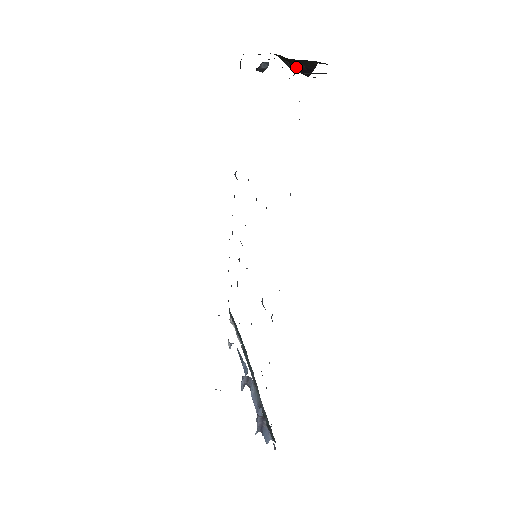
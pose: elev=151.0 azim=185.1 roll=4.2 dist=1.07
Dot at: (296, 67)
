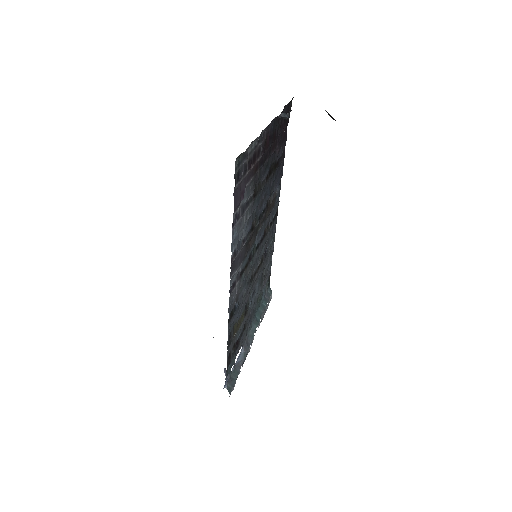
Dot at: (330, 116)
